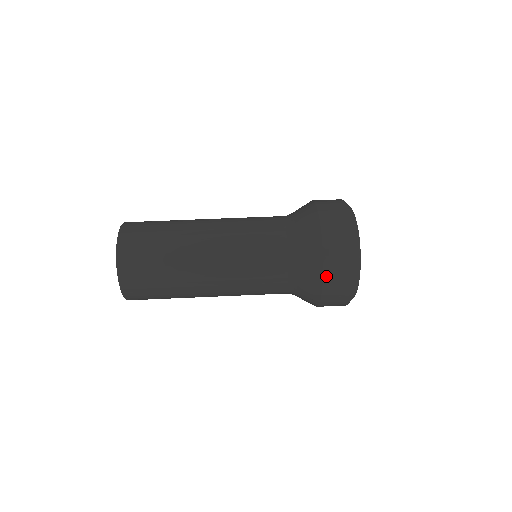
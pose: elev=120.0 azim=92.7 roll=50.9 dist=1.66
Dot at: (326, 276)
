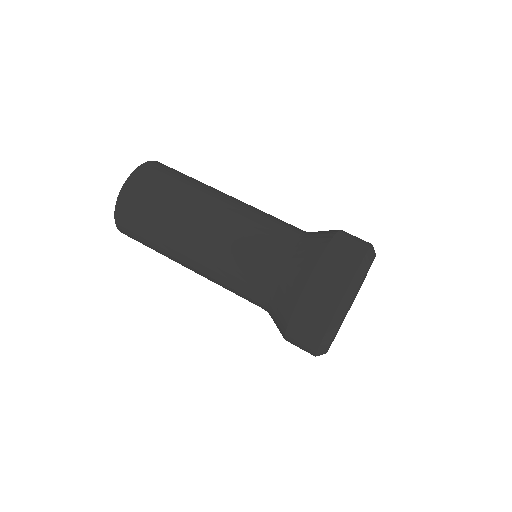
Dot at: (291, 326)
